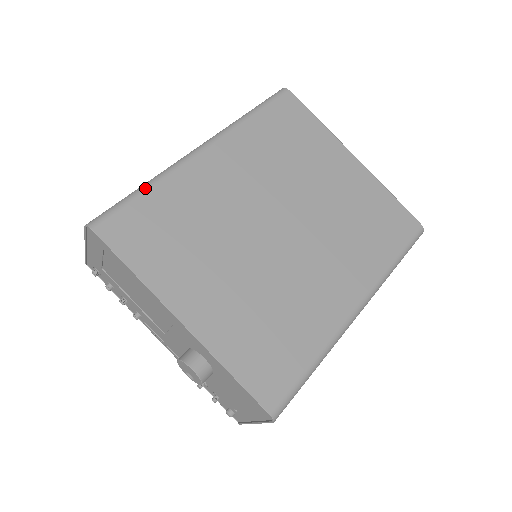
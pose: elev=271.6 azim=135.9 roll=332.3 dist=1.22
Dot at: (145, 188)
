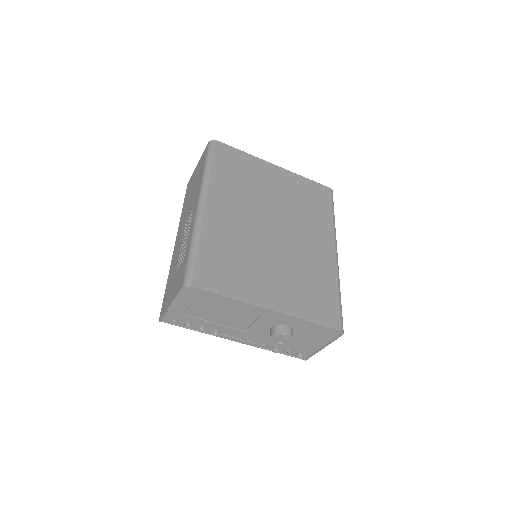
Dot at: (196, 245)
